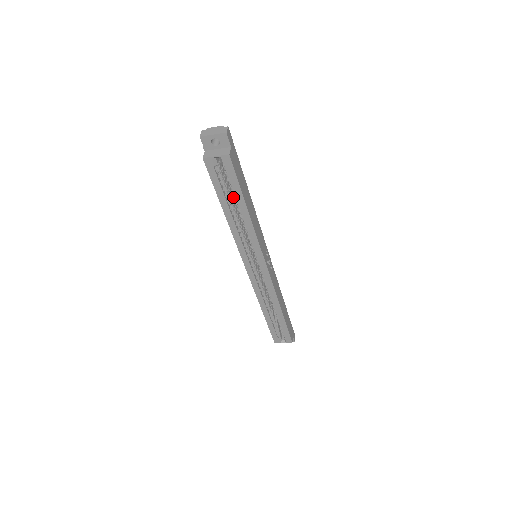
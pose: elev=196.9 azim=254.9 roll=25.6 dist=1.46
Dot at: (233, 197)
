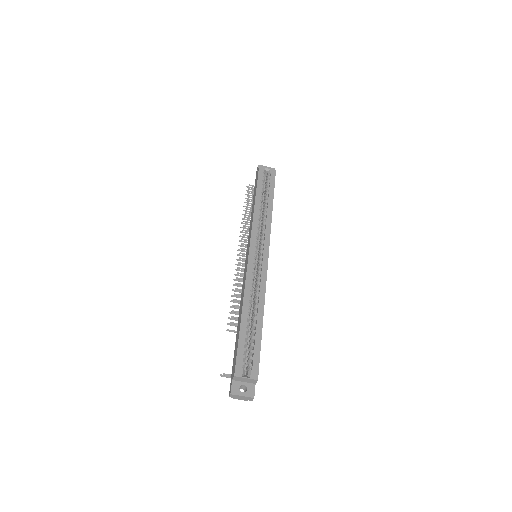
Dot at: occluded
